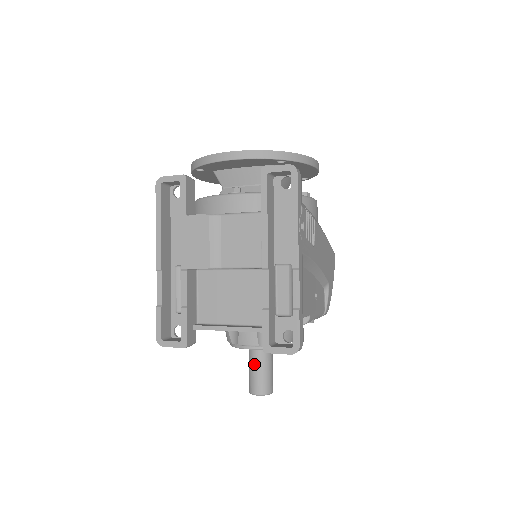
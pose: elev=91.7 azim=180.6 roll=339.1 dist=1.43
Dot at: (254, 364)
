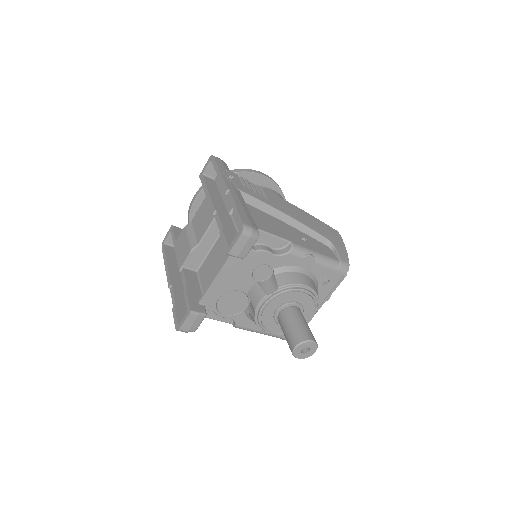
Dot at: (283, 325)
